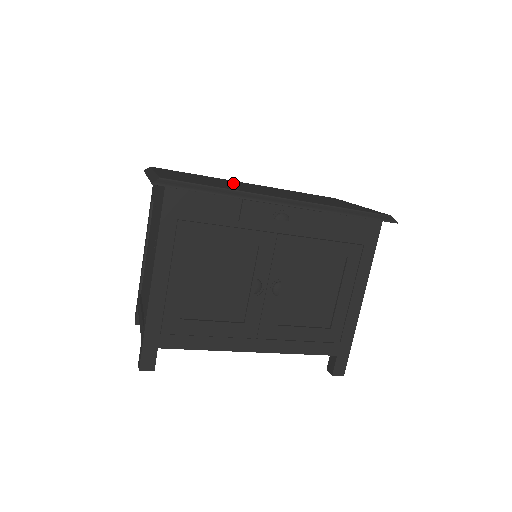
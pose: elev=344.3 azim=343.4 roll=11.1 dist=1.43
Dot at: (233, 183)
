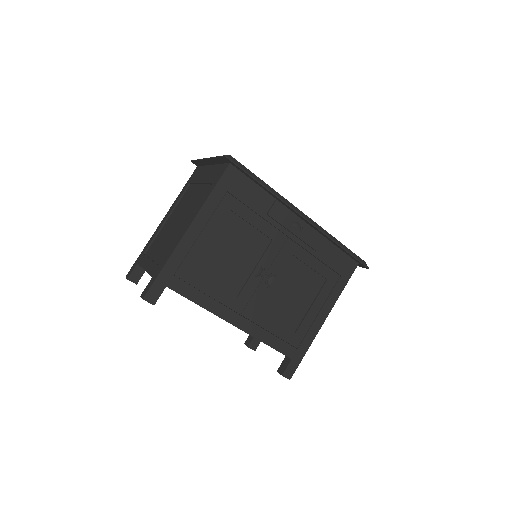
Dot at: occluded
